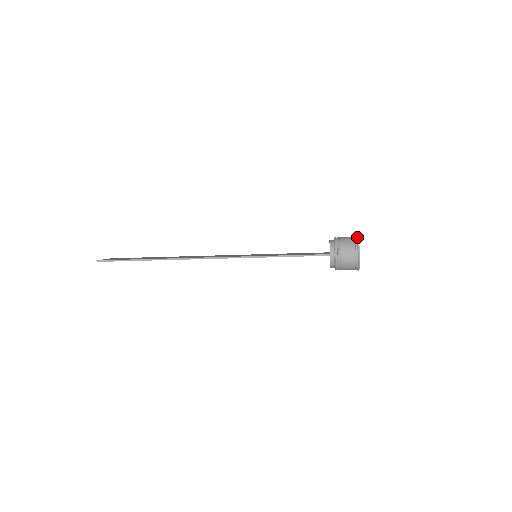
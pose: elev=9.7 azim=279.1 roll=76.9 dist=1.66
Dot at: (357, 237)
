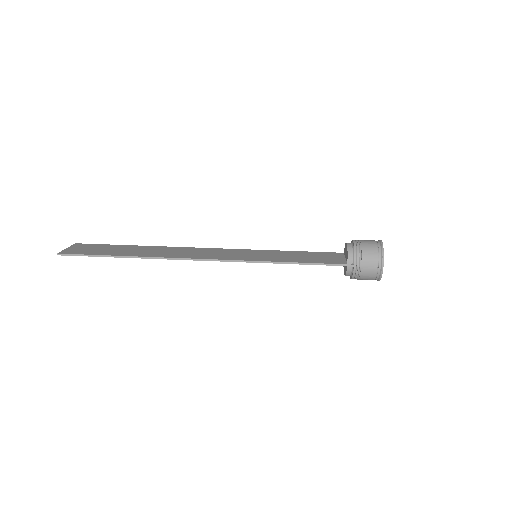
Dot at: (381, 244)
